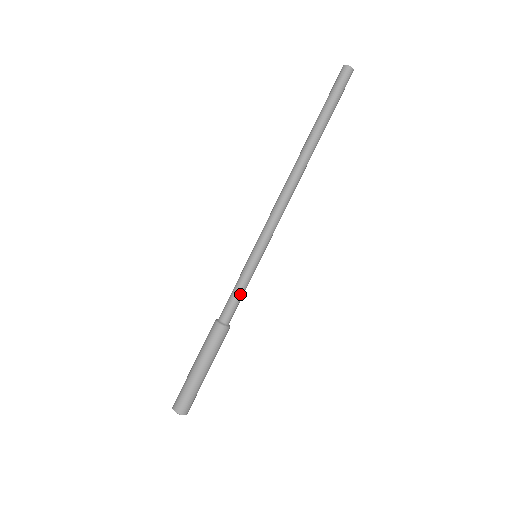
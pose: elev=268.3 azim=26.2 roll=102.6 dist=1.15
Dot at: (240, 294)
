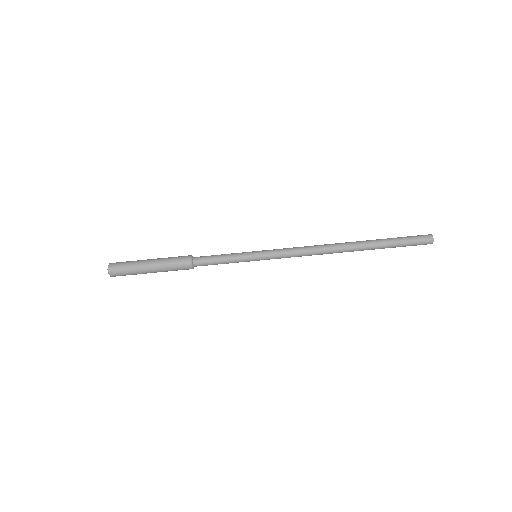
Dot at: (222, 261)
